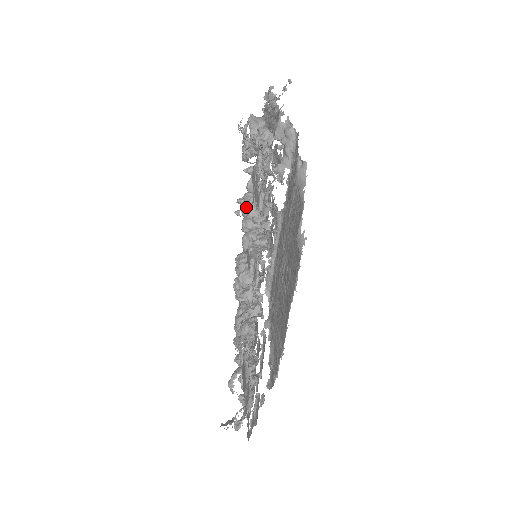
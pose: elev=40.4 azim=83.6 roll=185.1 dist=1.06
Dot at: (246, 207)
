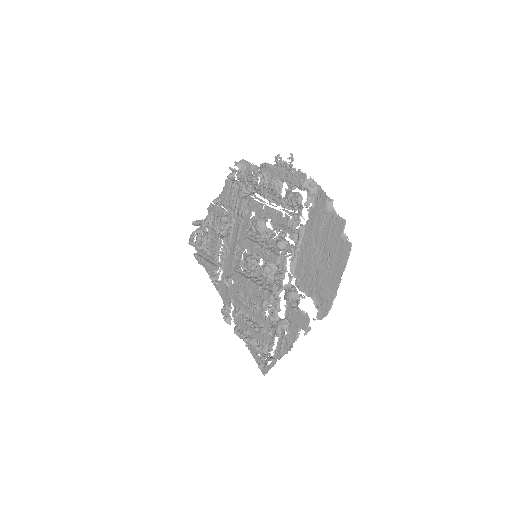
Dot at: (262, 226)
